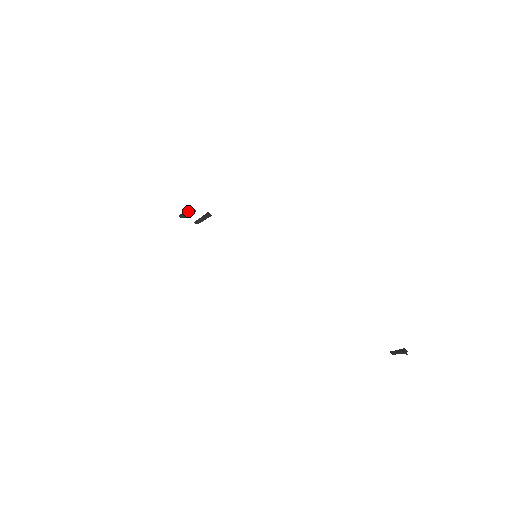
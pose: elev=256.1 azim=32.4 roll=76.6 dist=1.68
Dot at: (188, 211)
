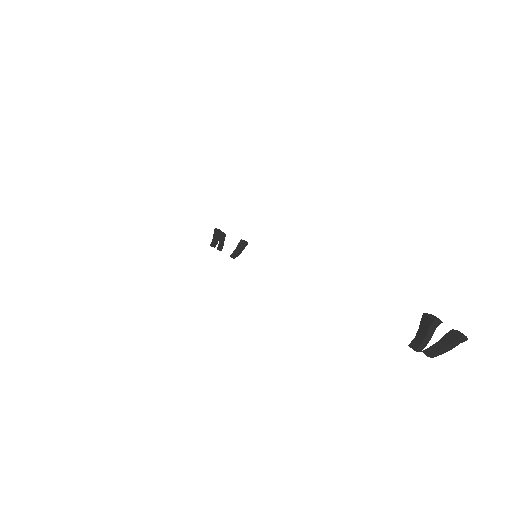
Dot at: (214, 233)
